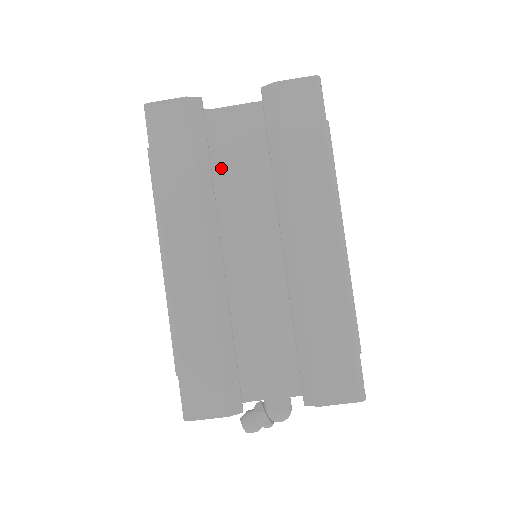
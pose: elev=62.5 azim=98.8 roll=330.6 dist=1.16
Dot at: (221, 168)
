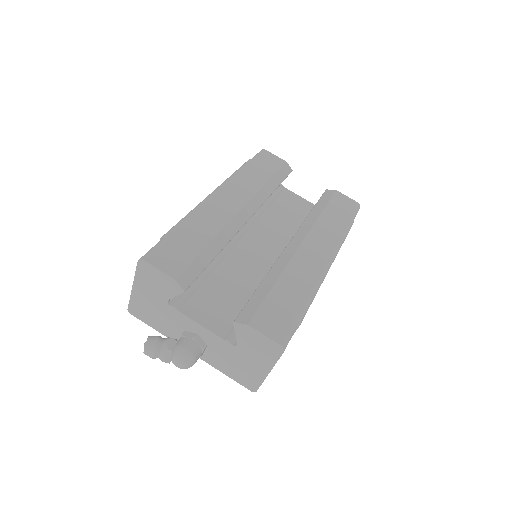
Dot at: (272, 208)
